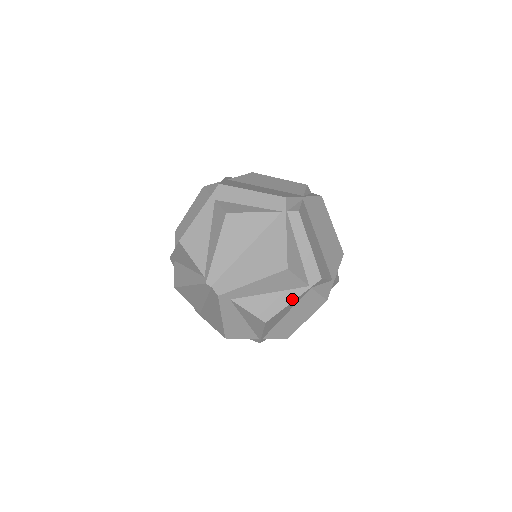
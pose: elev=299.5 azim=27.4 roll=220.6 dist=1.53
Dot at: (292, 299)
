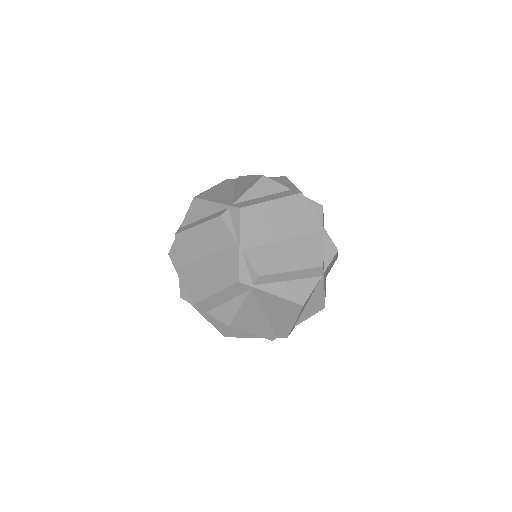
Dot at: (322, 289)
